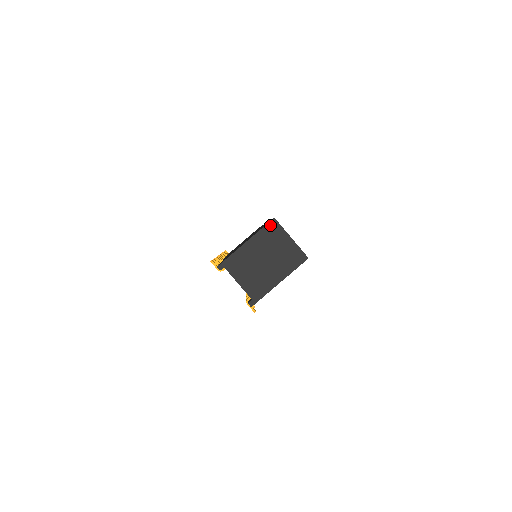
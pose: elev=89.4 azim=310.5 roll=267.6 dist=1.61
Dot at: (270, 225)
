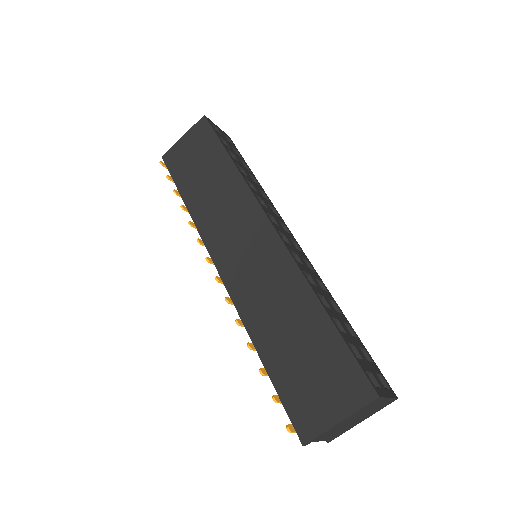
Dot at: (372, 403)
